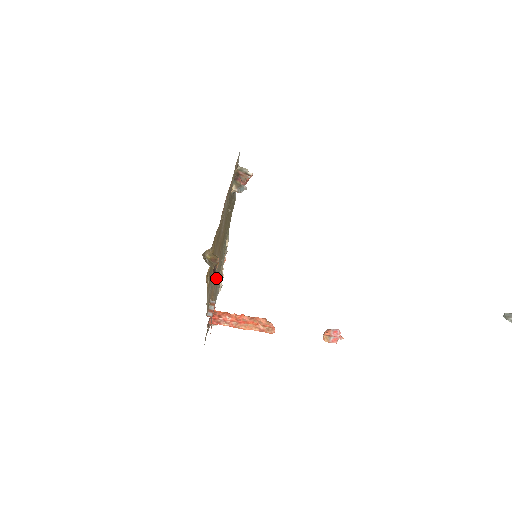
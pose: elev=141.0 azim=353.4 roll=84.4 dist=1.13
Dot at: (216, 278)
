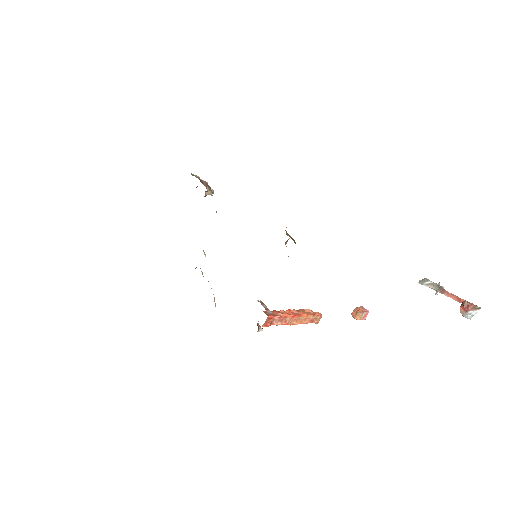
Dot at: occluded
